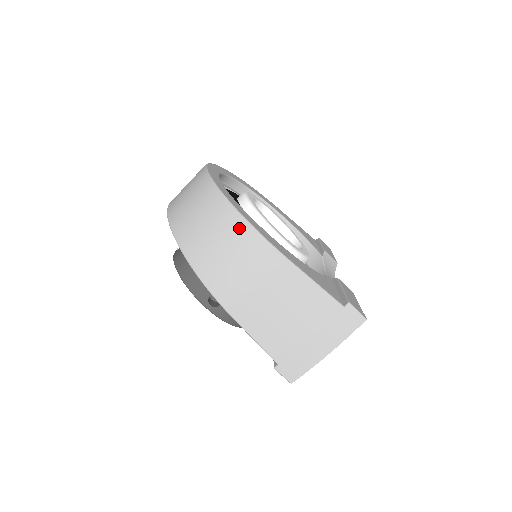
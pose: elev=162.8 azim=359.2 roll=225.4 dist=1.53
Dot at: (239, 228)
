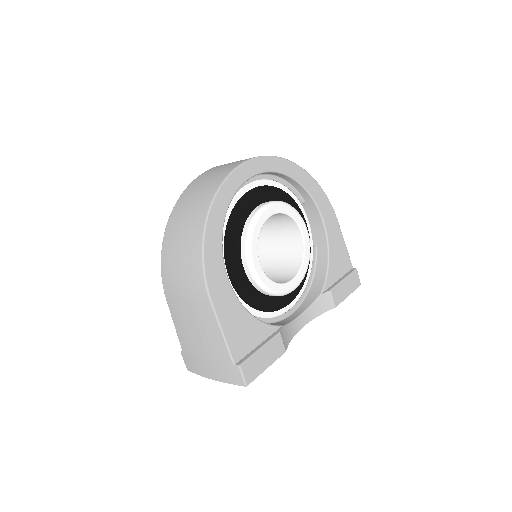
Dot at: (195, 249)
